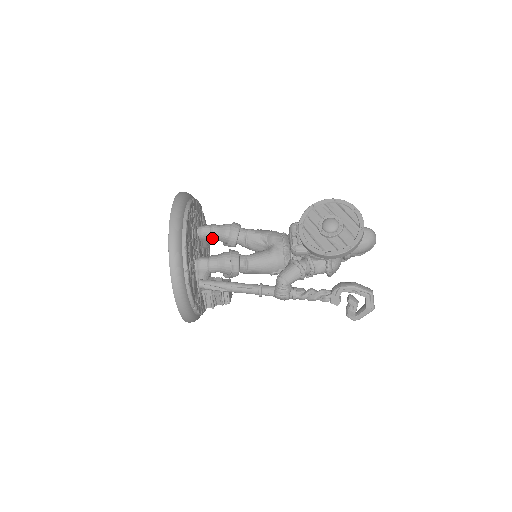
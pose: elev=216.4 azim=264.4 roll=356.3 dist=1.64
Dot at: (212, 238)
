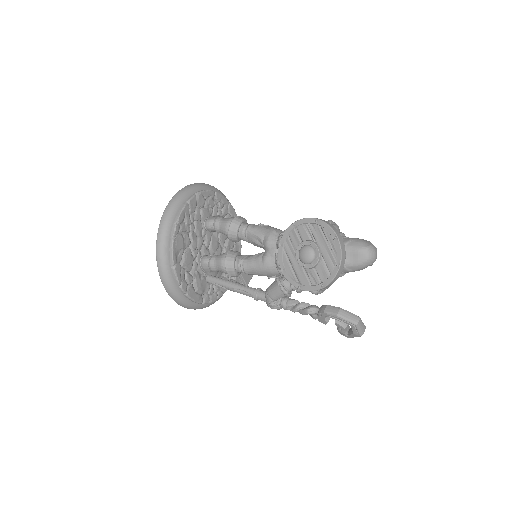
Dot at: (217, 232)
